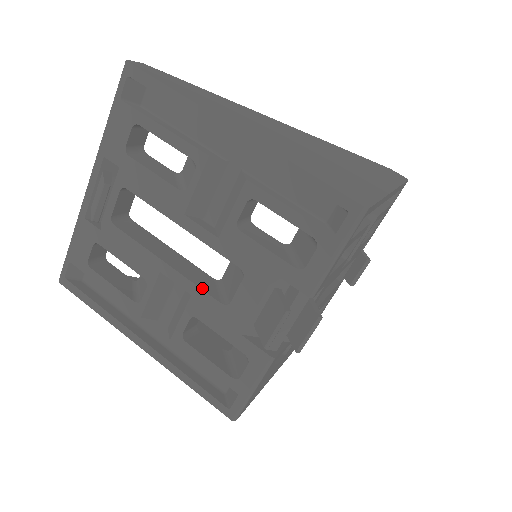
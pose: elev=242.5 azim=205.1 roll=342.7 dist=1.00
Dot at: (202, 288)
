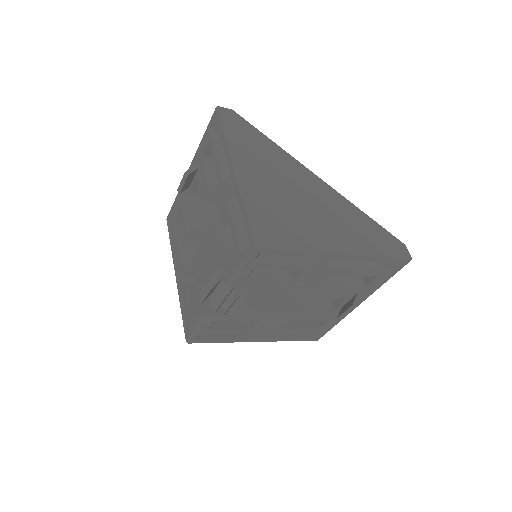
Dot at: (200, 255)
